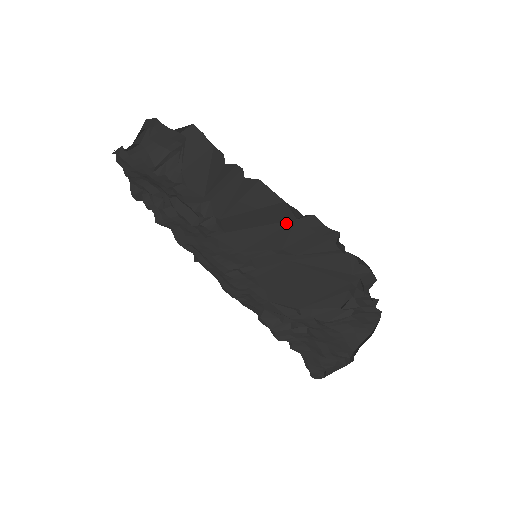
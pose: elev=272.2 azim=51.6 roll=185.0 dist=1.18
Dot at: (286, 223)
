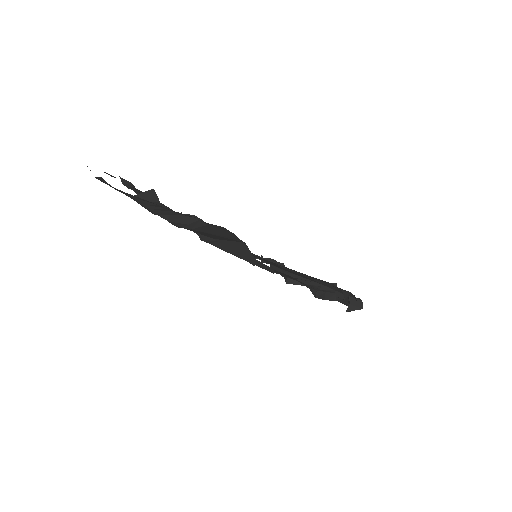
Dot at: occluded
